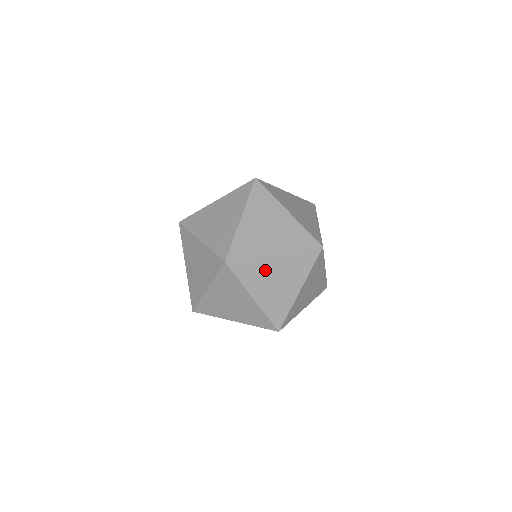
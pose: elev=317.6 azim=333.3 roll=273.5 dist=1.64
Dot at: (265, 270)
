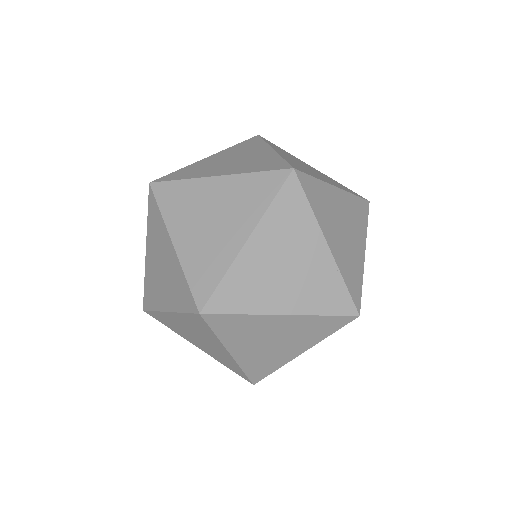
Dot at: (257, 270)
